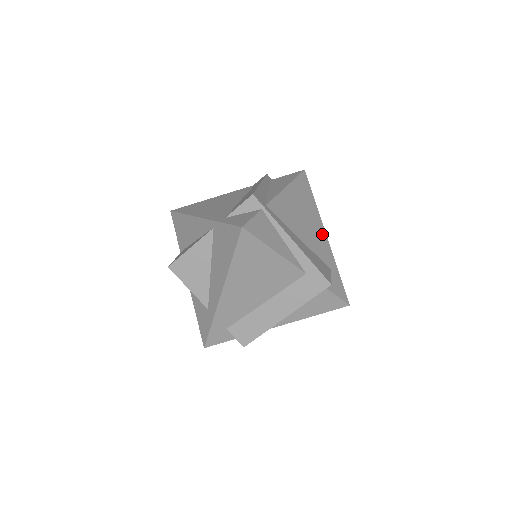
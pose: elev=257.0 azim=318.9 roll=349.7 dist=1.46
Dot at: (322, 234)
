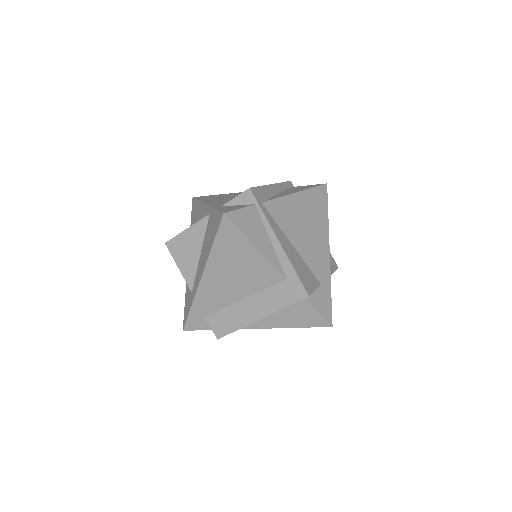
Dot at: (324, 249)
